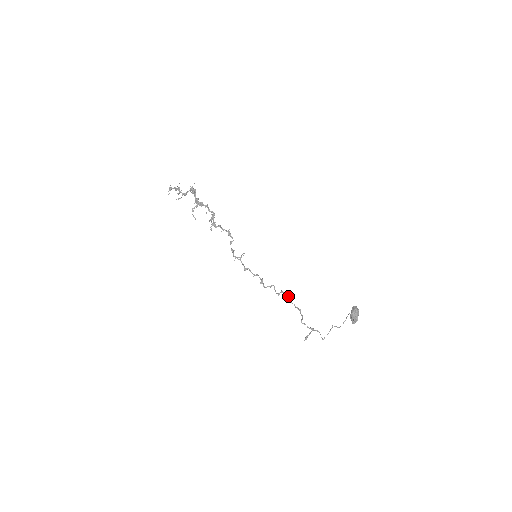
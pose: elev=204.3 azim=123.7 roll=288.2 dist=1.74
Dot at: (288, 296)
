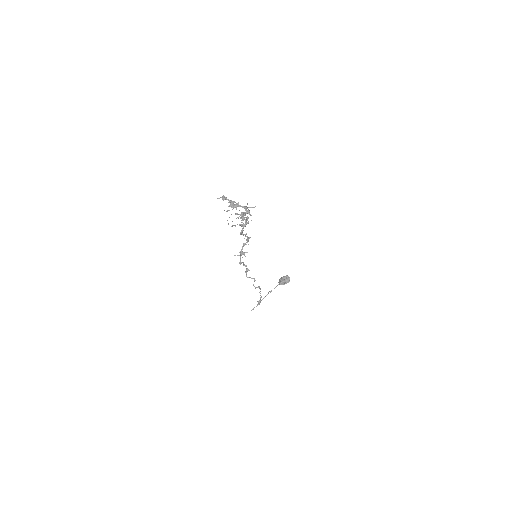
Dot at: occluded
